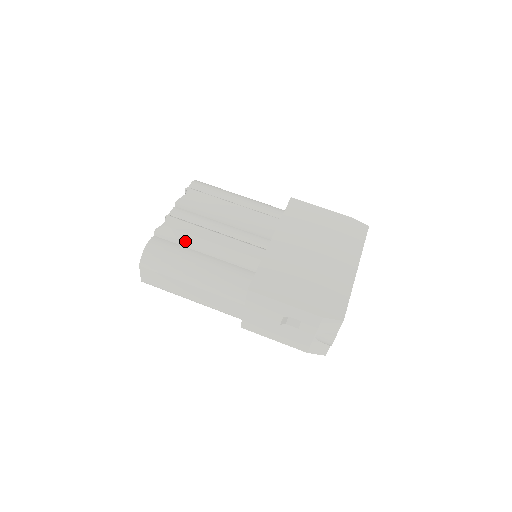
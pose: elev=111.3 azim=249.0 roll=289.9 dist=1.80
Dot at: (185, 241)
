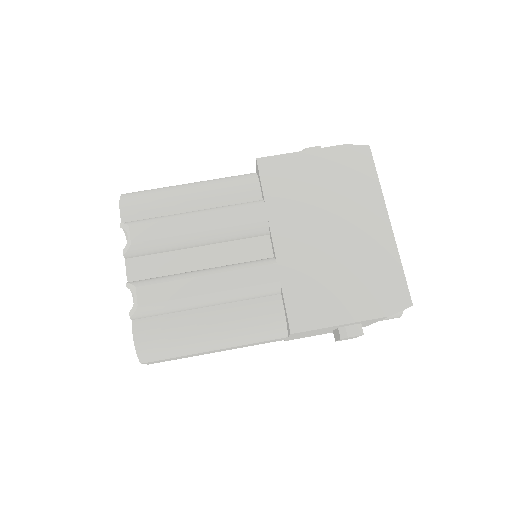
Dot at: (175, 308)
